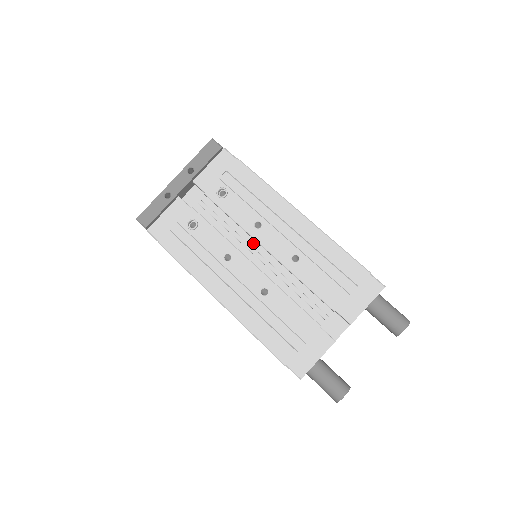
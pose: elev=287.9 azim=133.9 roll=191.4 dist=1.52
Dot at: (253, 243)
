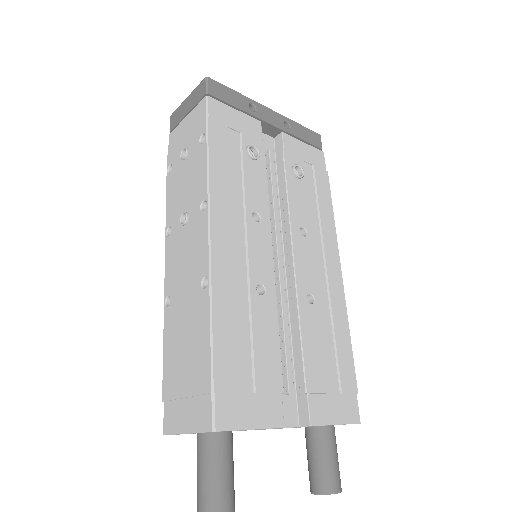
Dot at: occluded
